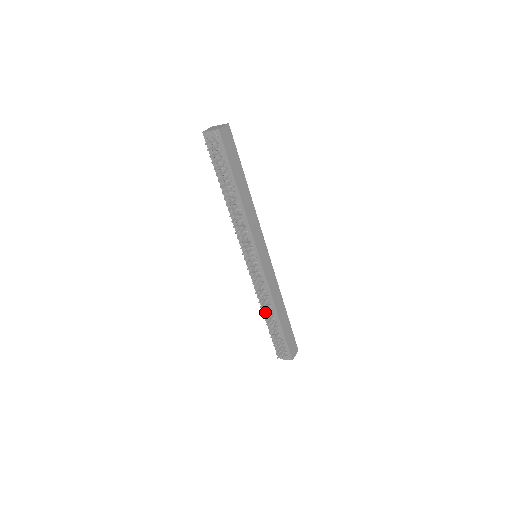
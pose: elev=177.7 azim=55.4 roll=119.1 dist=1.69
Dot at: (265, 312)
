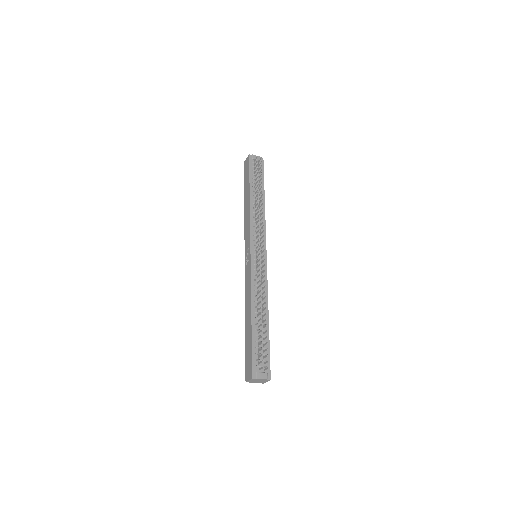
Dot at: (259, 307)
